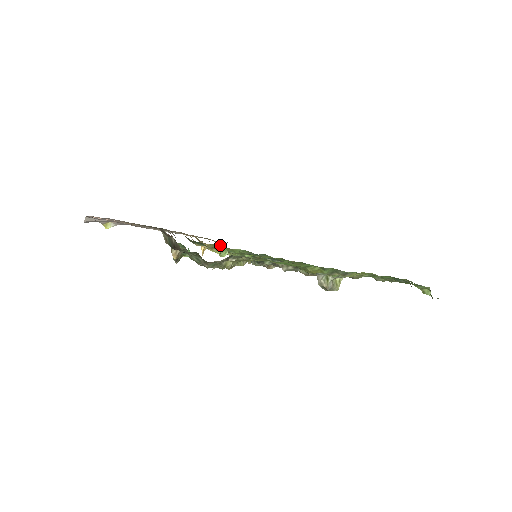
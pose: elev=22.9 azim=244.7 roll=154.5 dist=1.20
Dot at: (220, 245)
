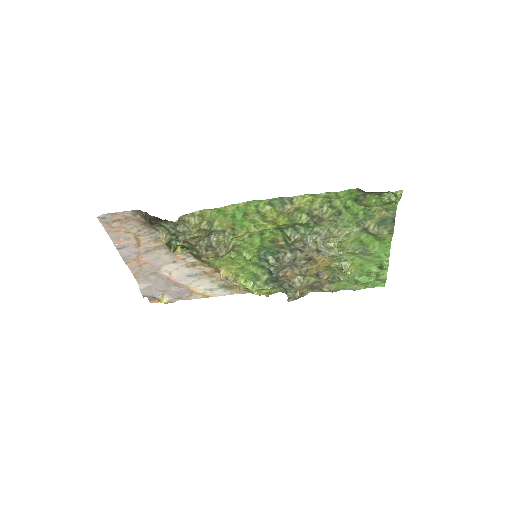
Dot at: (232, 266)
